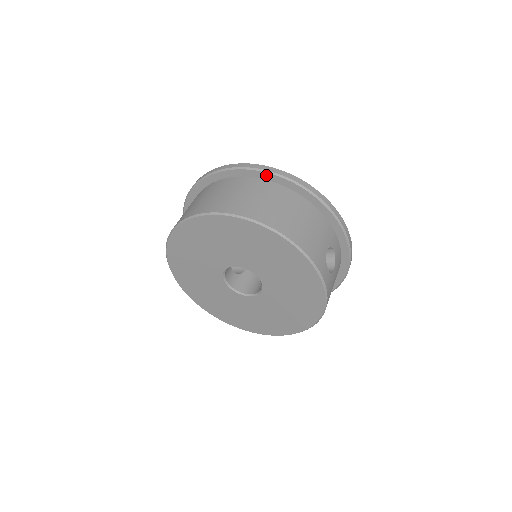
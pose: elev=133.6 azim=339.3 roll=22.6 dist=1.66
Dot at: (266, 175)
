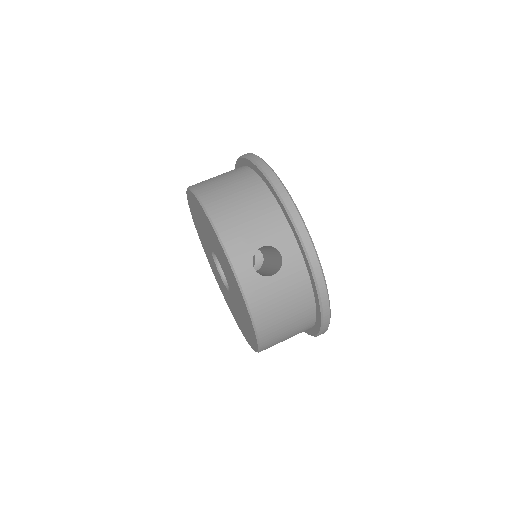
Dot at: (249, 162)
